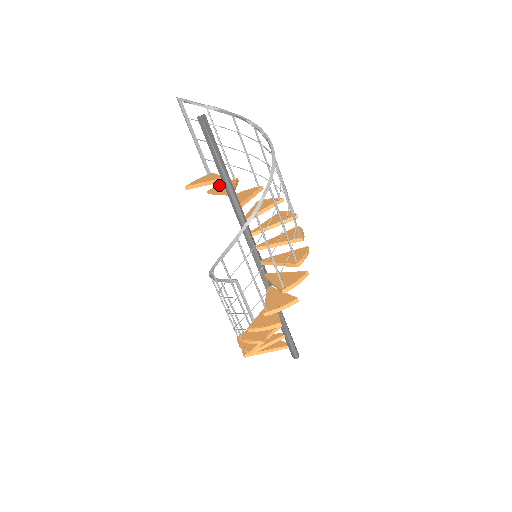
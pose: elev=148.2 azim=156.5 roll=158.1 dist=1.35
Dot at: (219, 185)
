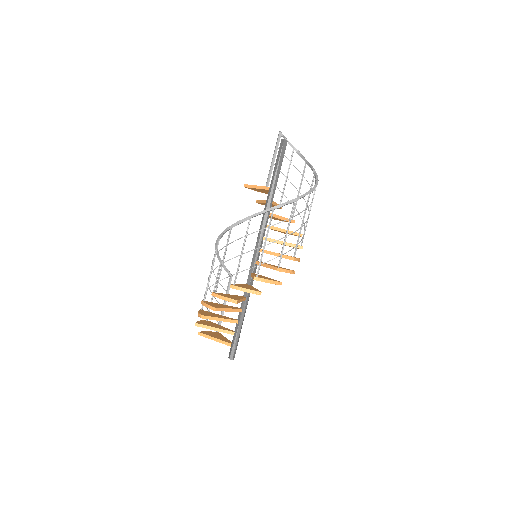
Dot at: occluded
